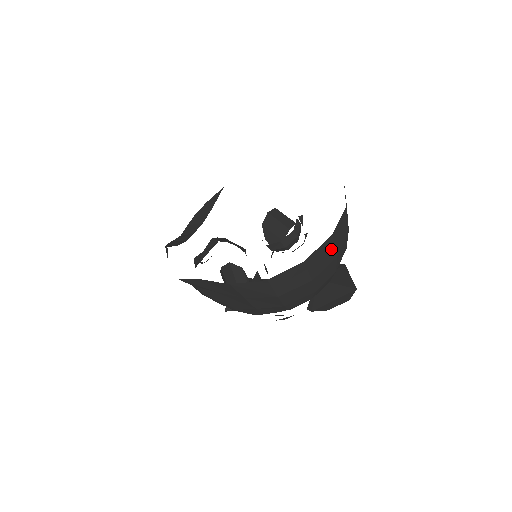
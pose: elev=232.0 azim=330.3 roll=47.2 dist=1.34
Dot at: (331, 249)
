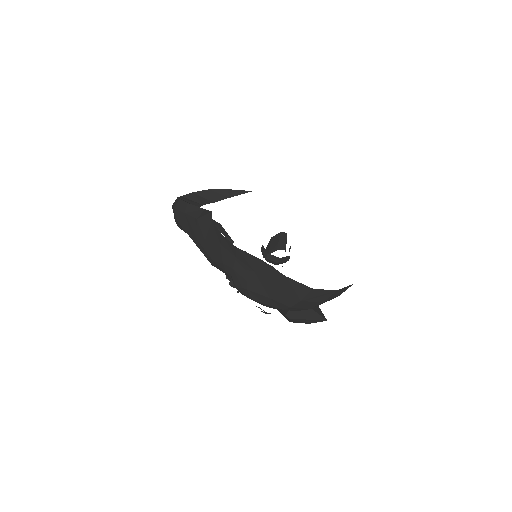
Dot at: (344, 291)
